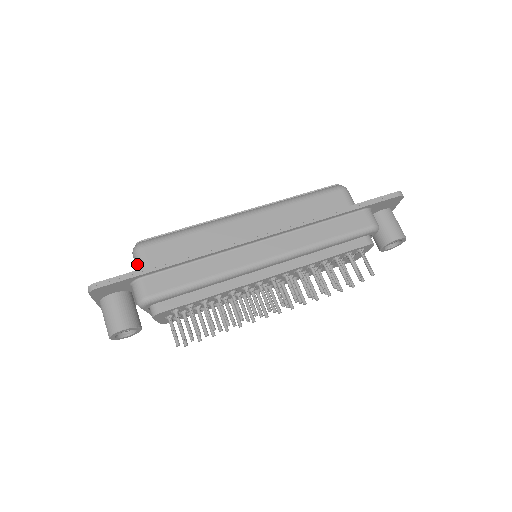
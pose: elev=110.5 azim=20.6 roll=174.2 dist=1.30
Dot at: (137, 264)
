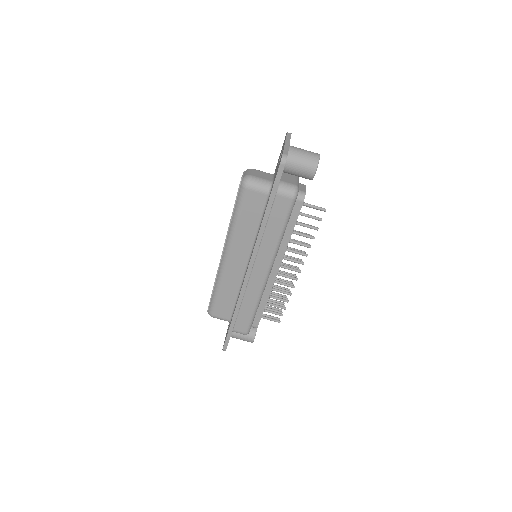
Dot at: occluded
